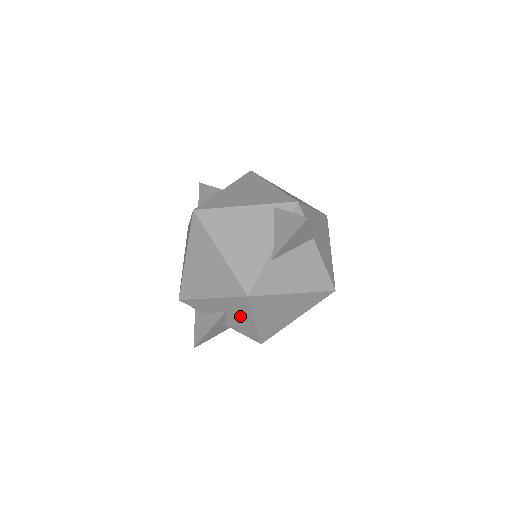
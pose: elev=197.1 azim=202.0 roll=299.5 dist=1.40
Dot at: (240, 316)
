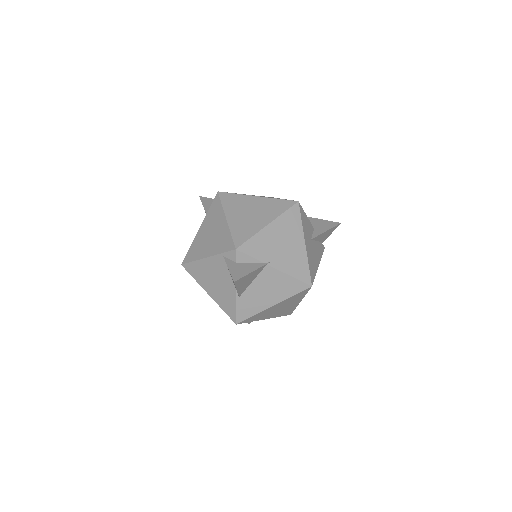
Dot at: occluded
